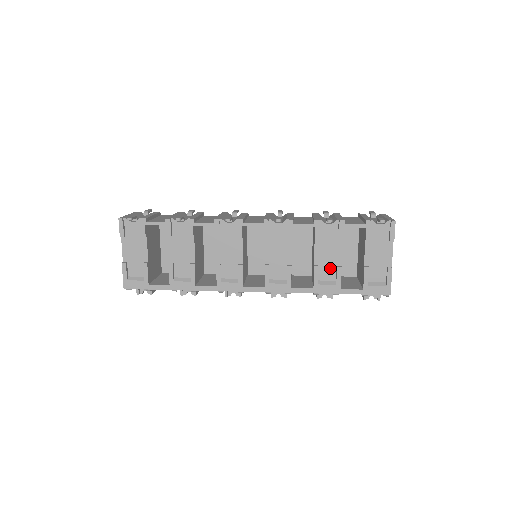
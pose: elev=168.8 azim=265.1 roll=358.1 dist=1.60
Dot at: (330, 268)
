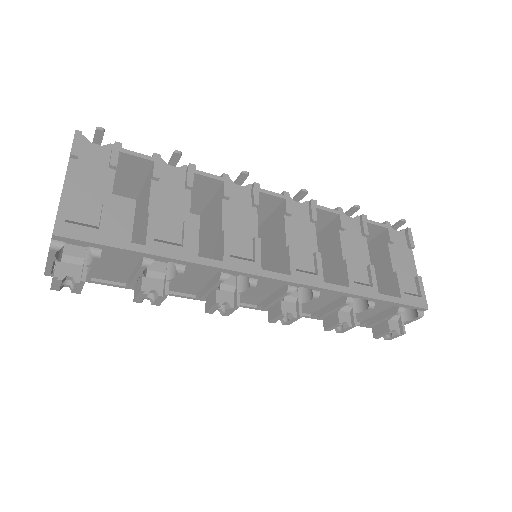
Dot at: (360, 267)
